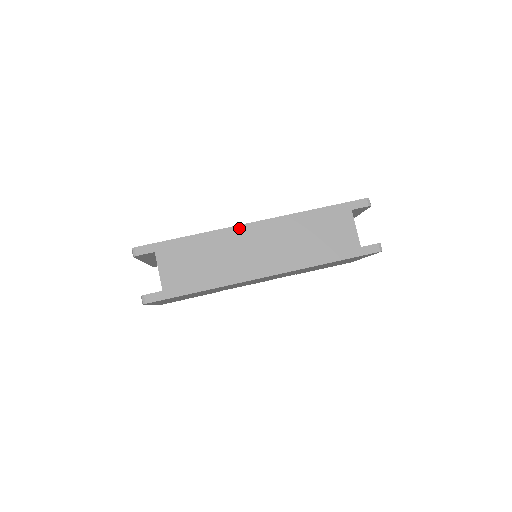
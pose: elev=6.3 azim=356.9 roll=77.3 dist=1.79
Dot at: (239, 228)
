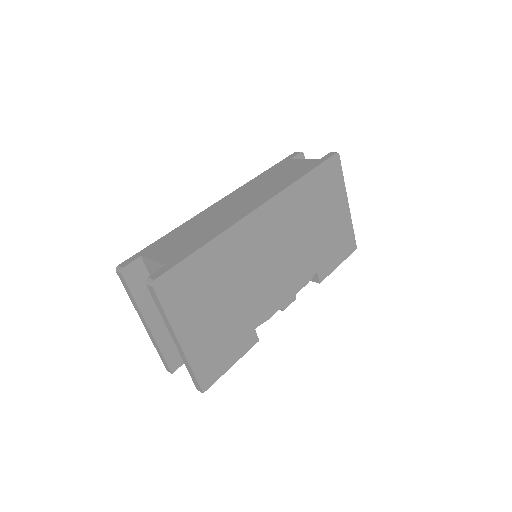
Dot at: (210, 208)
